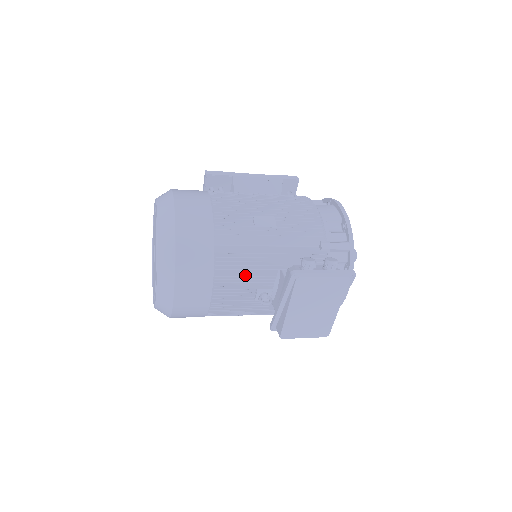
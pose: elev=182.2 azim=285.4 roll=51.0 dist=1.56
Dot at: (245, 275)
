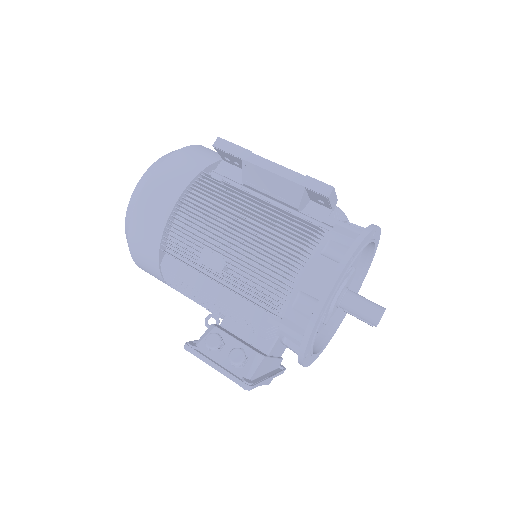
Dot at: (190, 295)
